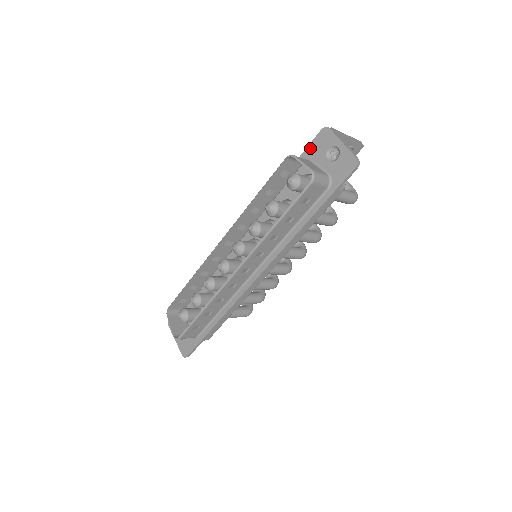
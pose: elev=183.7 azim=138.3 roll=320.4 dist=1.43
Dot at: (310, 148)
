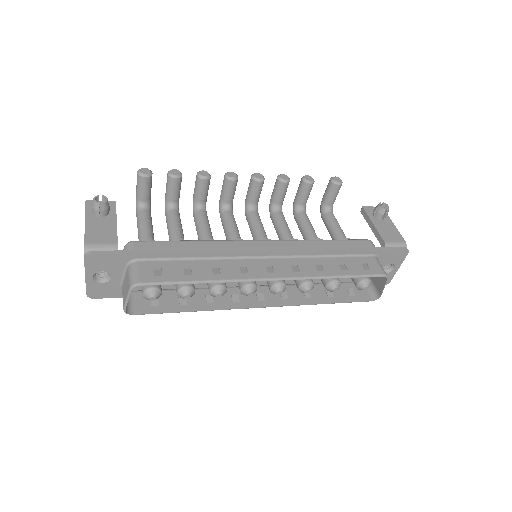
Dot at: (388, 252)
